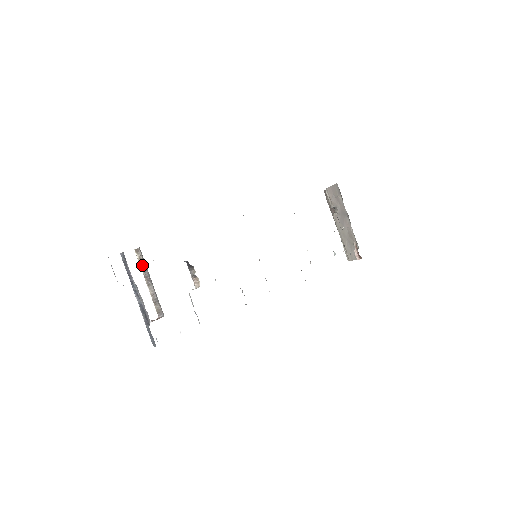
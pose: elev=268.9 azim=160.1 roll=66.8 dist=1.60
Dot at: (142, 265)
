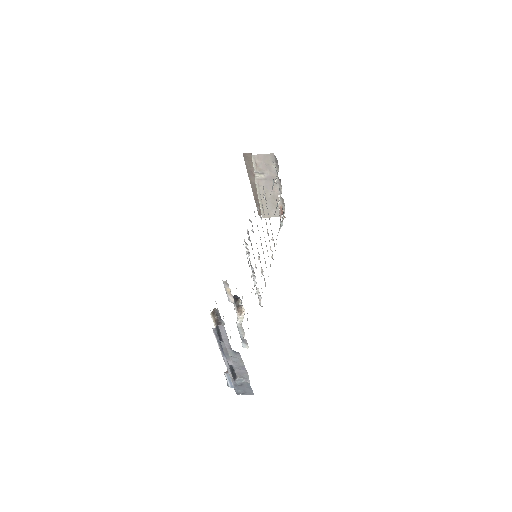
Dot at: occluded
